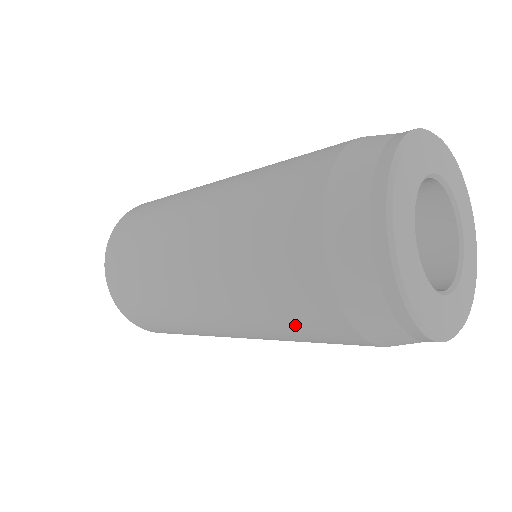
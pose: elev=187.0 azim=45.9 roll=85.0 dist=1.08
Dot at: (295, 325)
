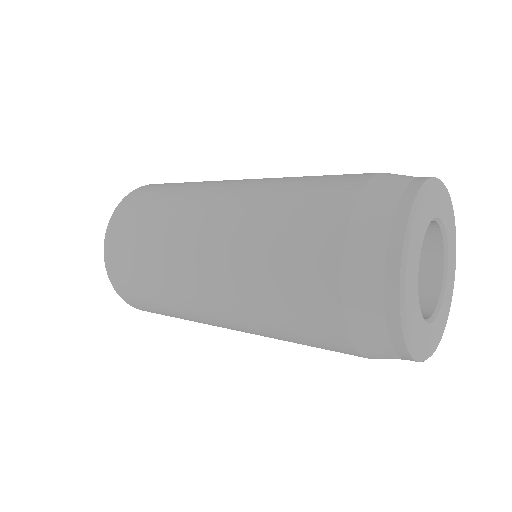
Dot at: occluded
